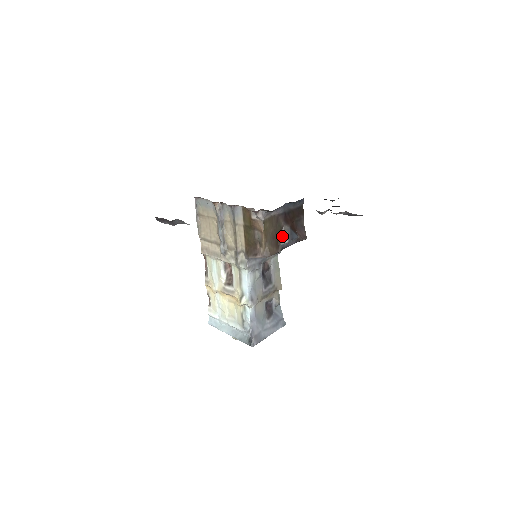
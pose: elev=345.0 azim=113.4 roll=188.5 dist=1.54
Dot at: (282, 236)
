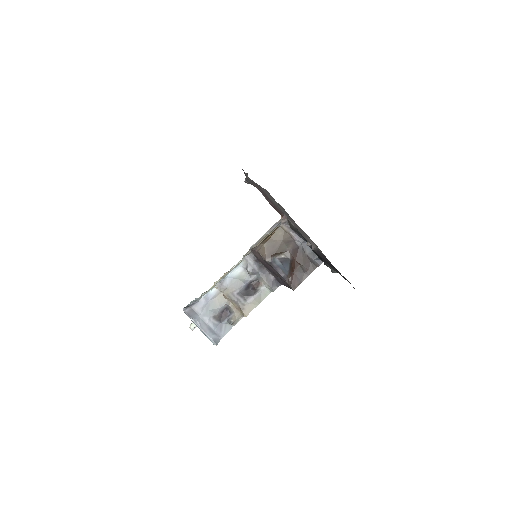
Dot at: (280, 254)
